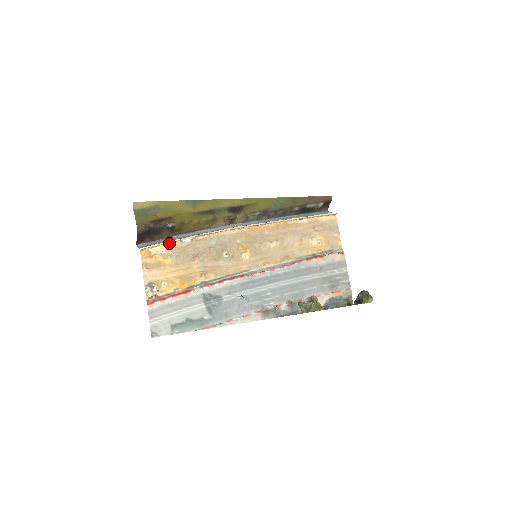
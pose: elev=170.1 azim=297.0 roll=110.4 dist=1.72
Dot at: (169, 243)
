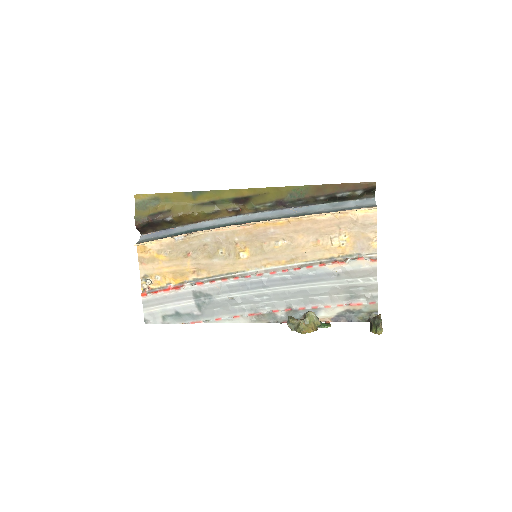
Dot at: (162, 239)
